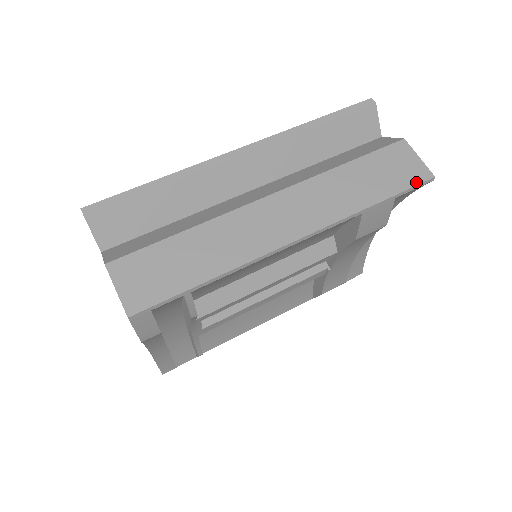
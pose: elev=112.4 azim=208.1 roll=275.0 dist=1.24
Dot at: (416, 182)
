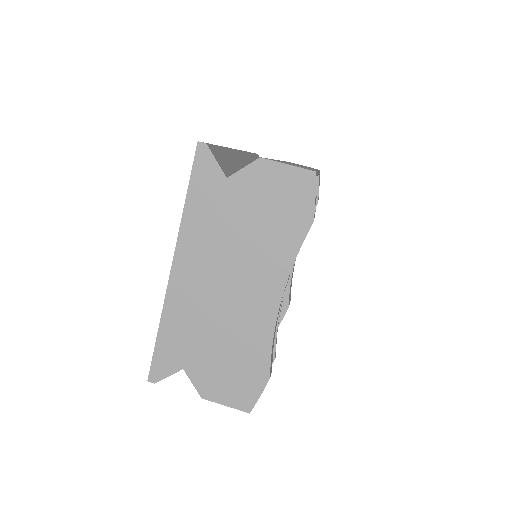
Dot at: occluded
